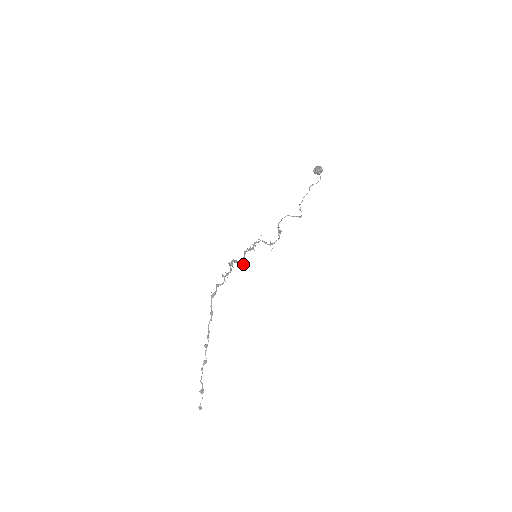
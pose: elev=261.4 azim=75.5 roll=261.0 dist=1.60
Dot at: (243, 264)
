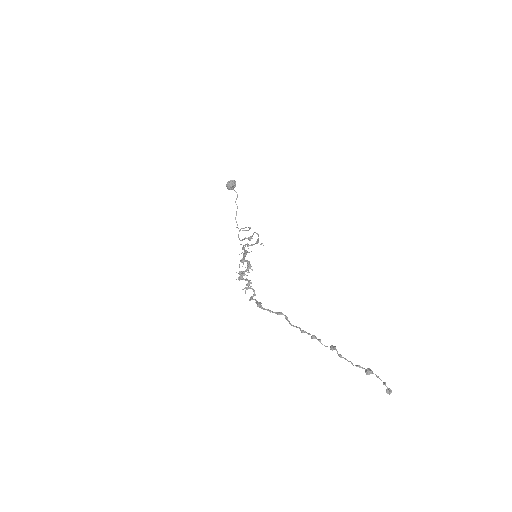
Dot at: (252, 269)
